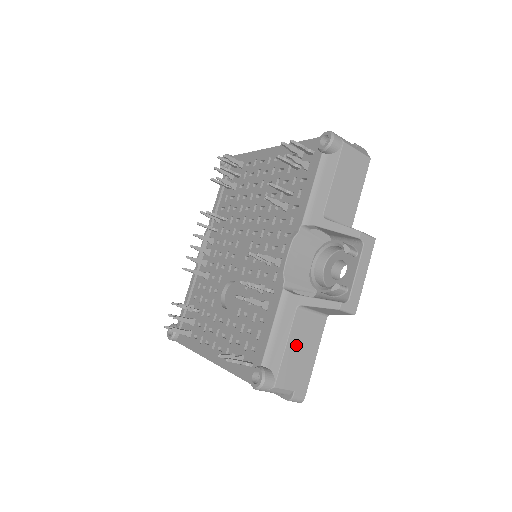
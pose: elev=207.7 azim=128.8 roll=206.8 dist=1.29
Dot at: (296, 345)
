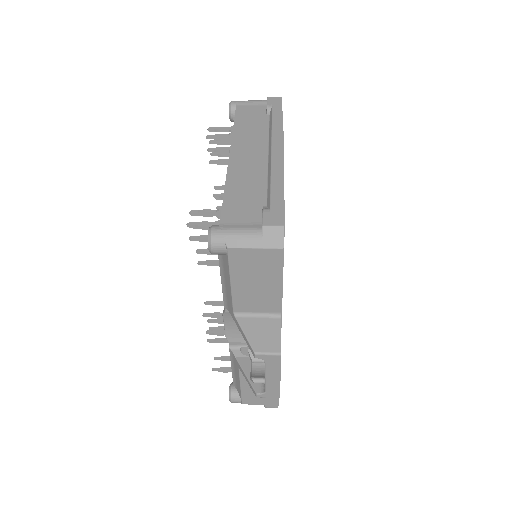
Dot at: occluded
